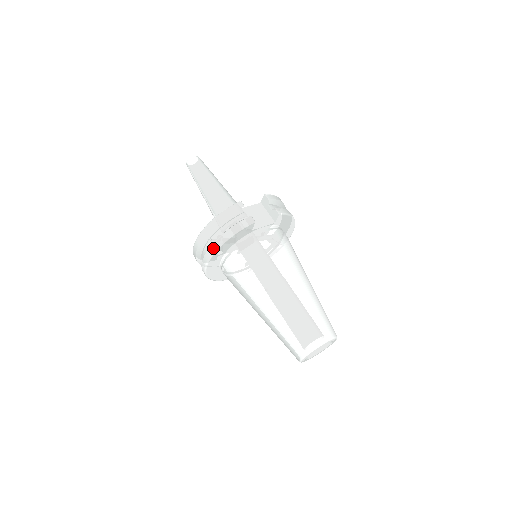
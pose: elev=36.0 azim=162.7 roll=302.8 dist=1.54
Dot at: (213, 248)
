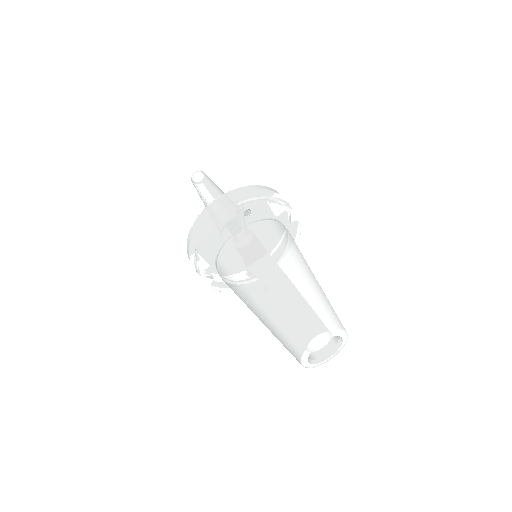
Dot at: (248, 202)
